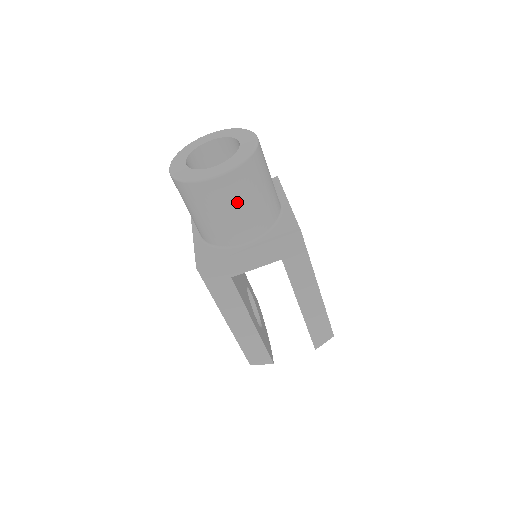
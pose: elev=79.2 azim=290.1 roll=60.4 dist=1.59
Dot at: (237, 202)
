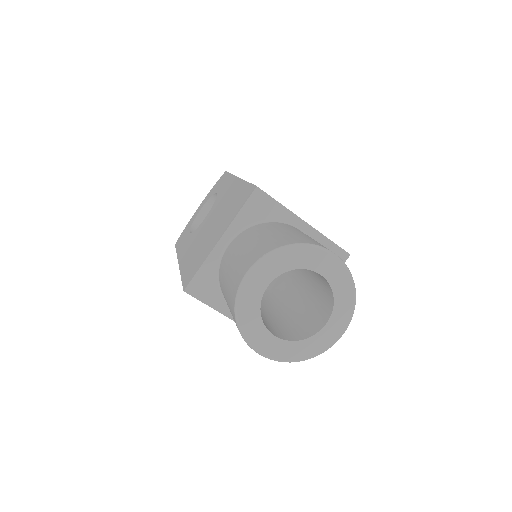
Dot at: occluded
